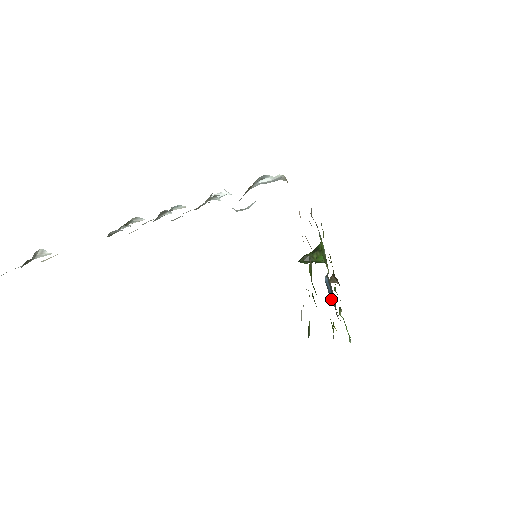
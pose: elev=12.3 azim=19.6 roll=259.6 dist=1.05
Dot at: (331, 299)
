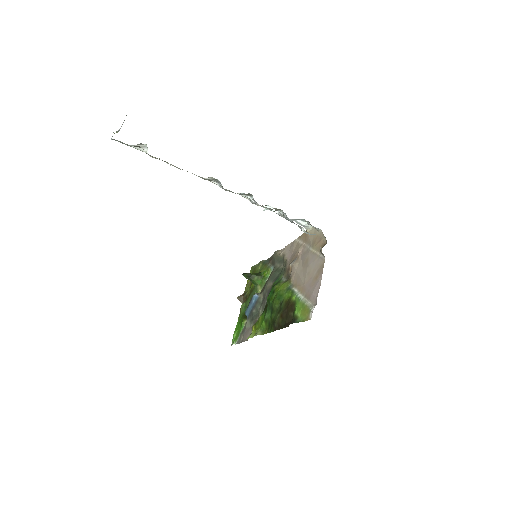
Dot at: (248, 310)
